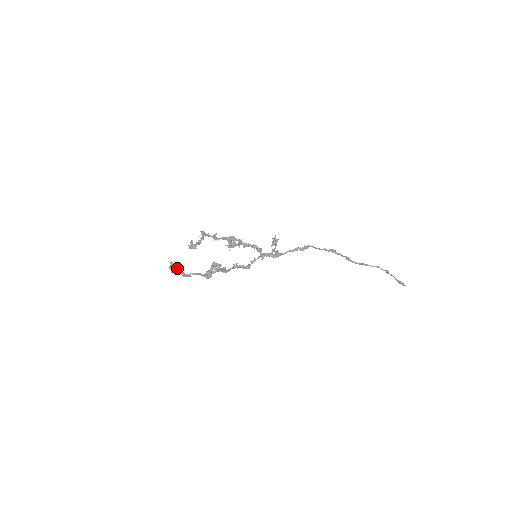
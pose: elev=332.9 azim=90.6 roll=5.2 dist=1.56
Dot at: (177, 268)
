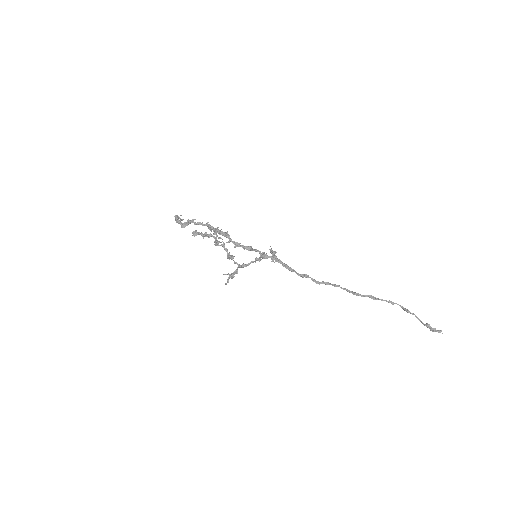
Dot at: (181, 224)
